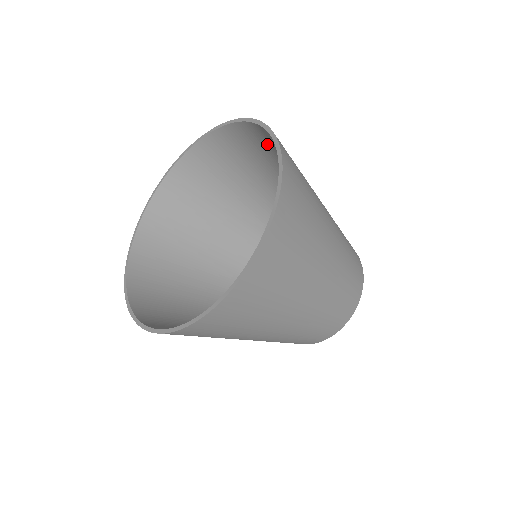
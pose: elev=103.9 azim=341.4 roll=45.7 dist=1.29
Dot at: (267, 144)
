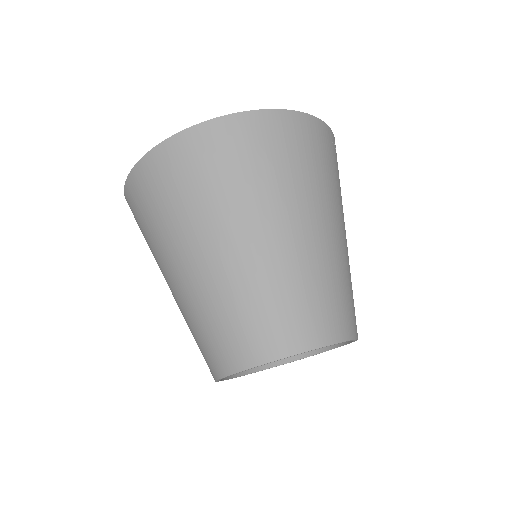
Dot at: occluded
